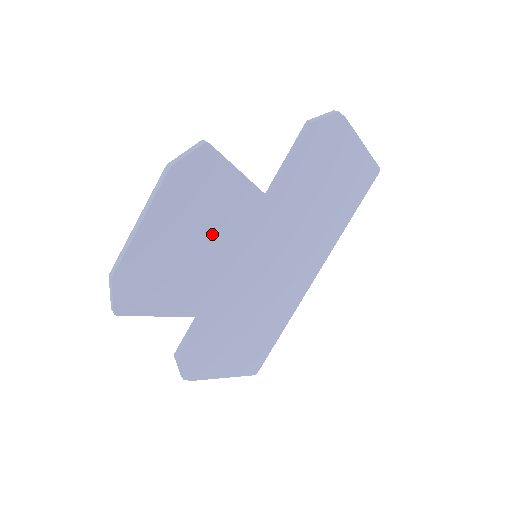
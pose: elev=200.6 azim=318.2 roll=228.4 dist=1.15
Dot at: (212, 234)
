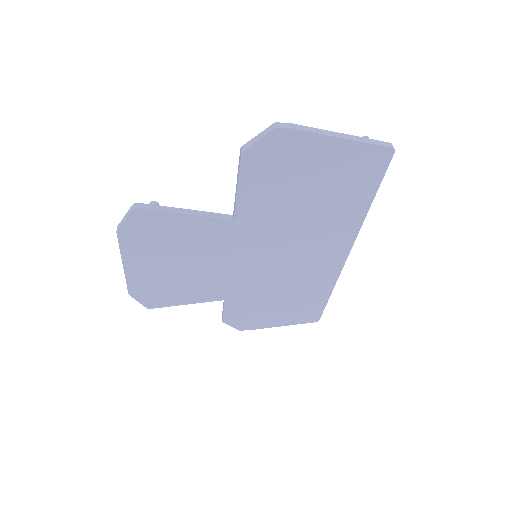
Dot at: (192, 256)
